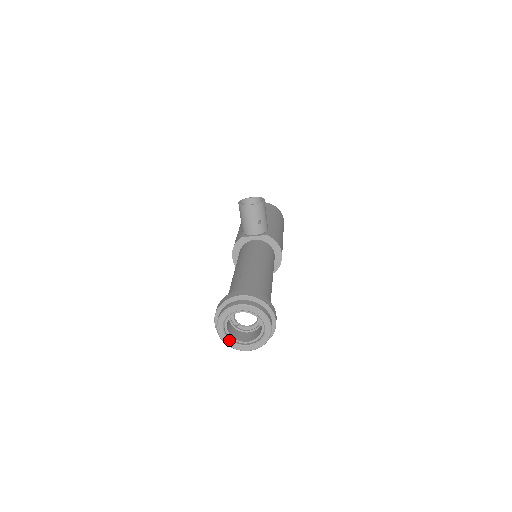
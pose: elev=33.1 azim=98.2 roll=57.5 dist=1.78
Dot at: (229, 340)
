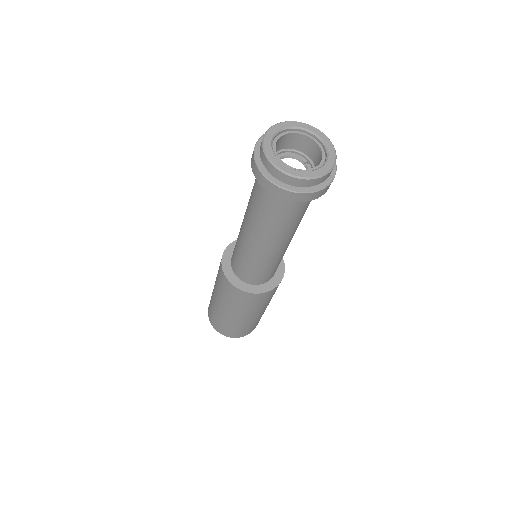
Dot at: (275, 155)
